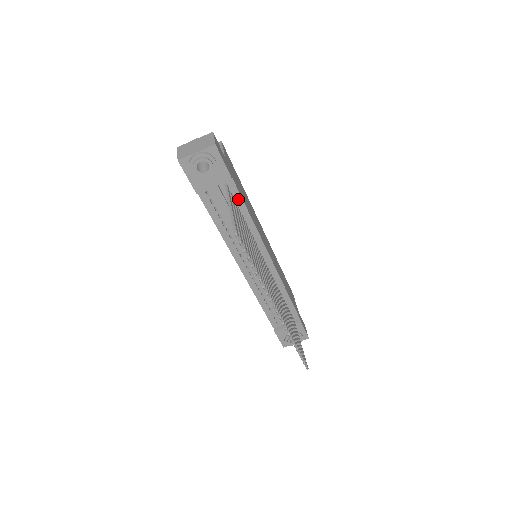
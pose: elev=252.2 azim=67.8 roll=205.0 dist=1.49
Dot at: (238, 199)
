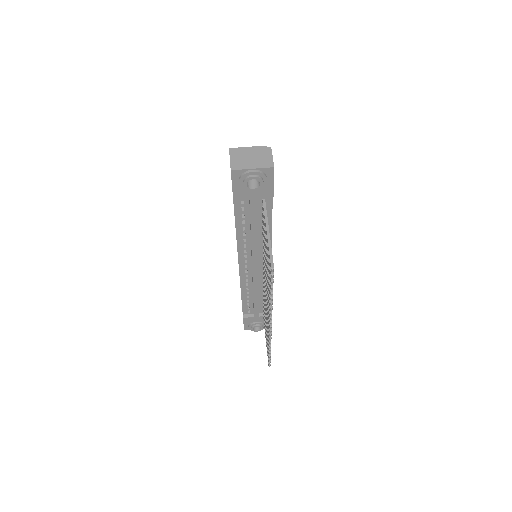
Dot at: (268, 213)
